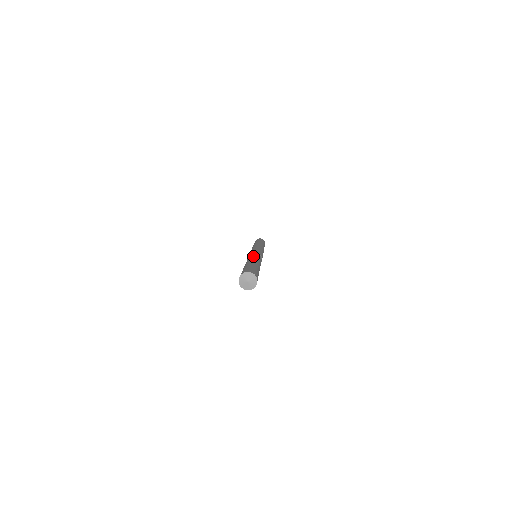
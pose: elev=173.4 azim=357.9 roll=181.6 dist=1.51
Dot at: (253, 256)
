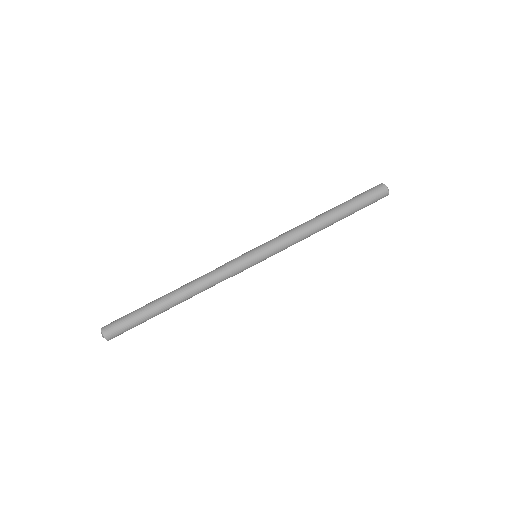
Dot at: (196, 280)
